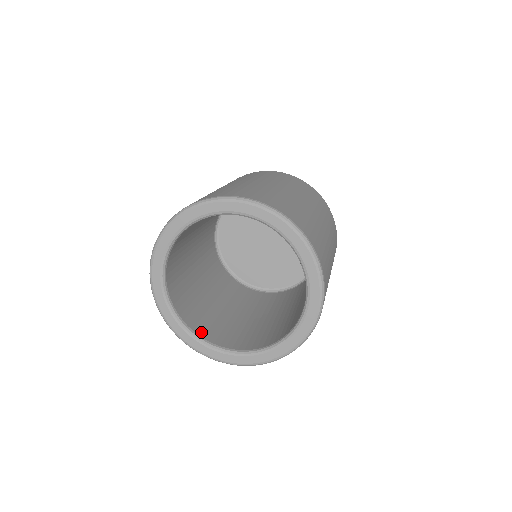
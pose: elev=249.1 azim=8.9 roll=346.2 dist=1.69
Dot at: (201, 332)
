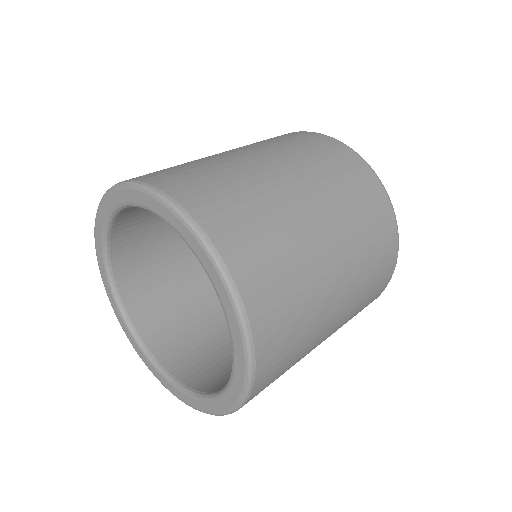
Dot at: (219, 387)
